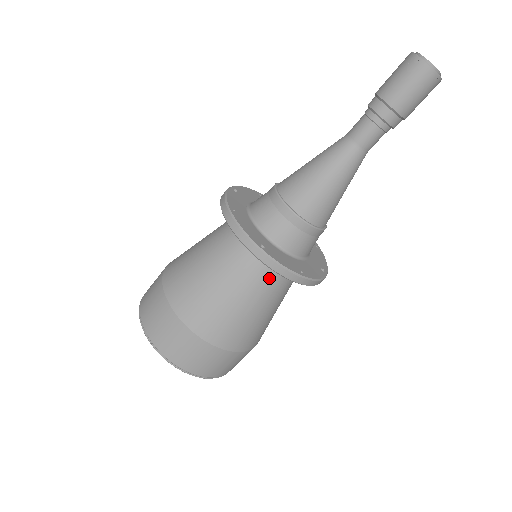
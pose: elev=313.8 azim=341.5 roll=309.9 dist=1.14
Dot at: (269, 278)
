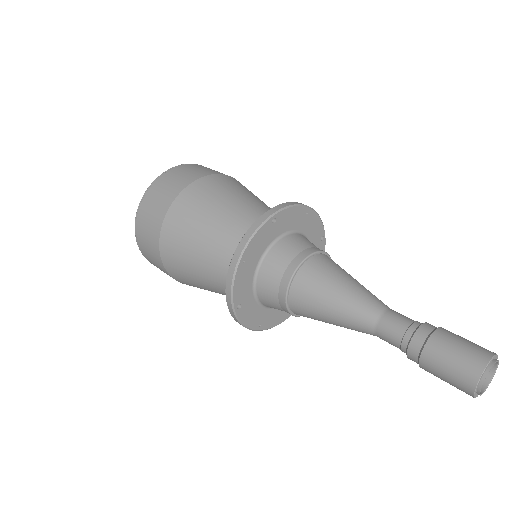
Dot at: occluded
